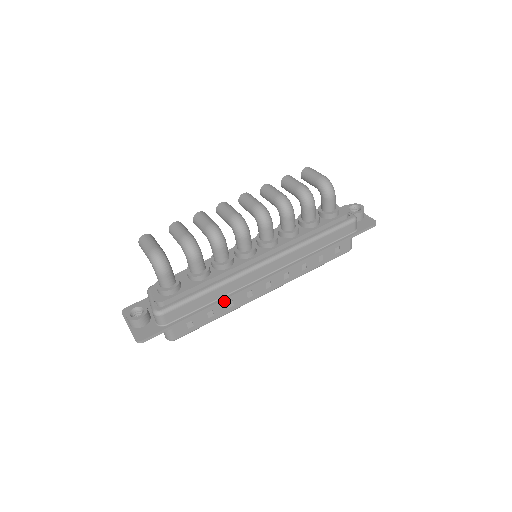
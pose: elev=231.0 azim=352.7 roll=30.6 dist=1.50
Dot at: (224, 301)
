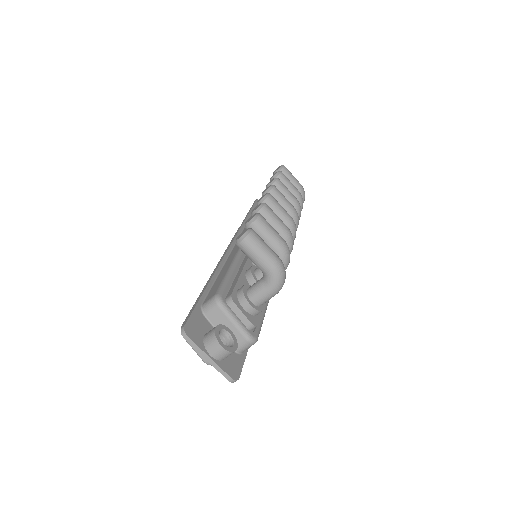
Dot at: occluded
